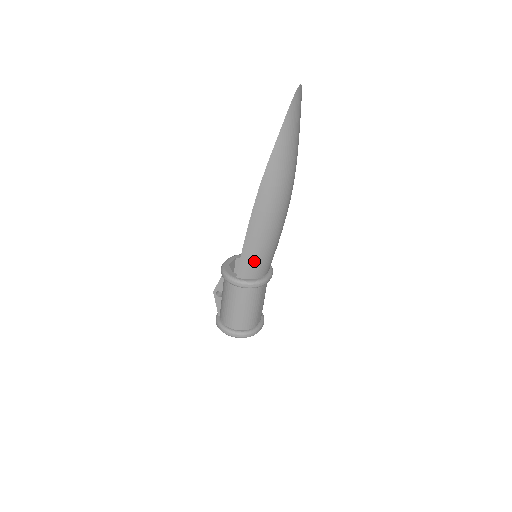
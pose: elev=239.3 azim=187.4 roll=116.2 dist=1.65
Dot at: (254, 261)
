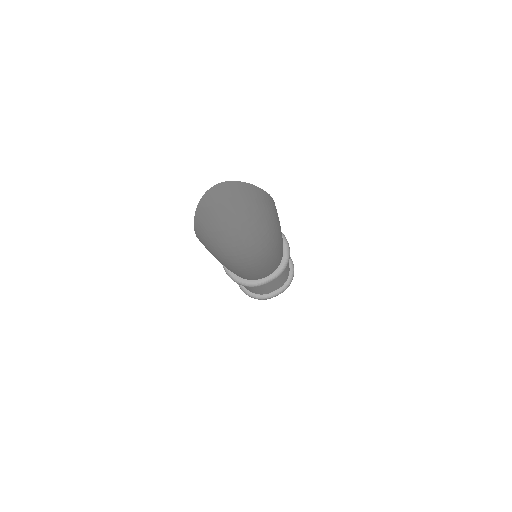
Dot at: occluded
